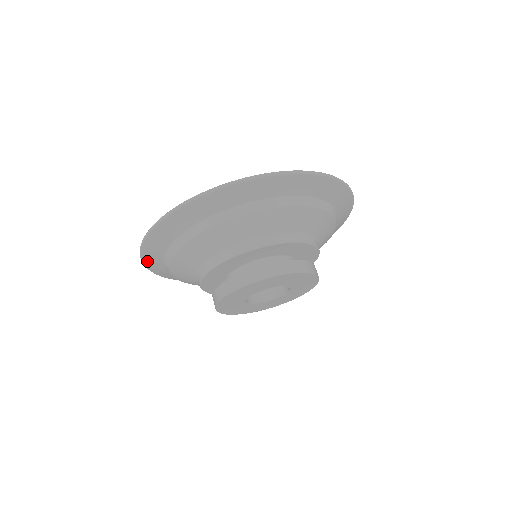
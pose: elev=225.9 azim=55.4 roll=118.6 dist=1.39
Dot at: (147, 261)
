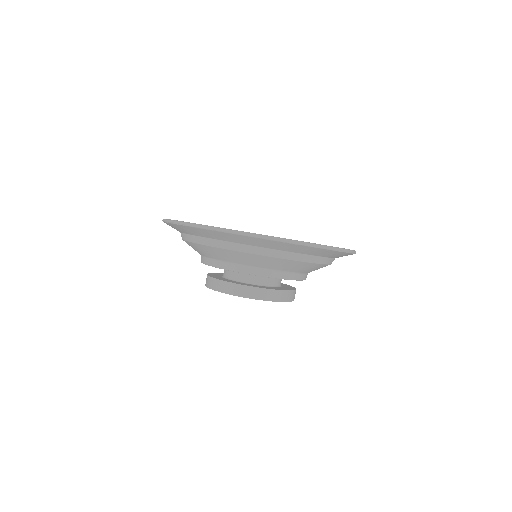
Dot at: (178, 226)
